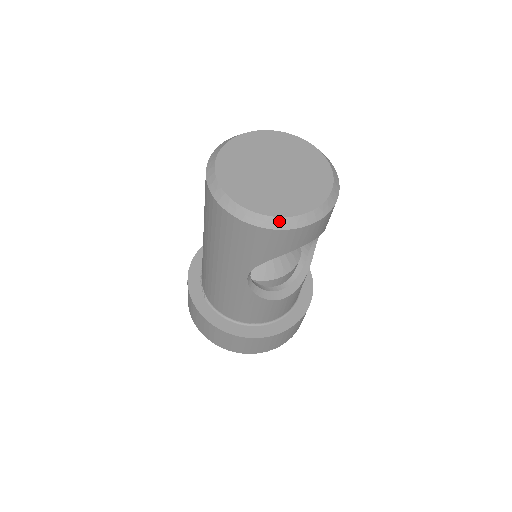
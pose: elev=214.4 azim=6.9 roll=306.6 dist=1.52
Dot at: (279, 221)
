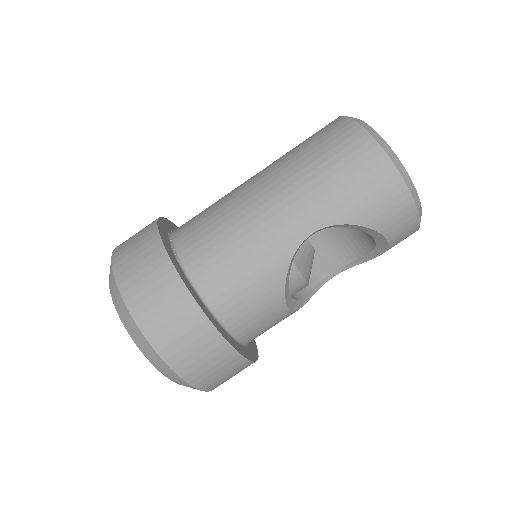
Dot at: (413, 188)
